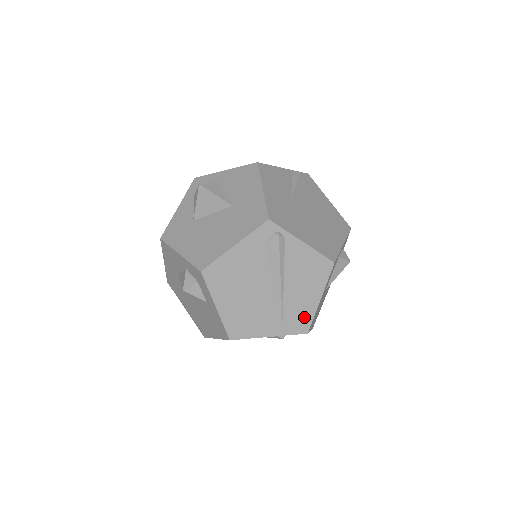
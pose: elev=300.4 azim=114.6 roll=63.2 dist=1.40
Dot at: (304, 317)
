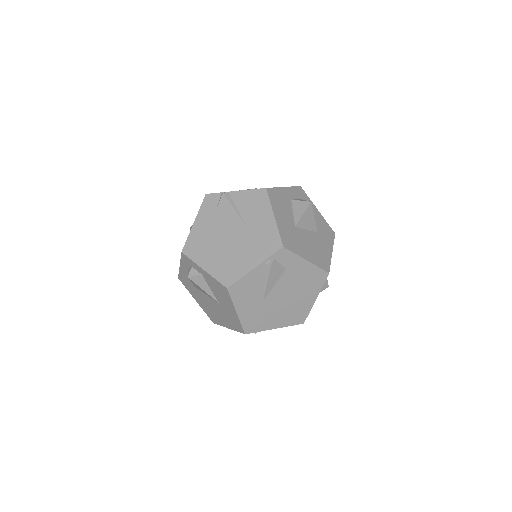
Dot at: occluded
